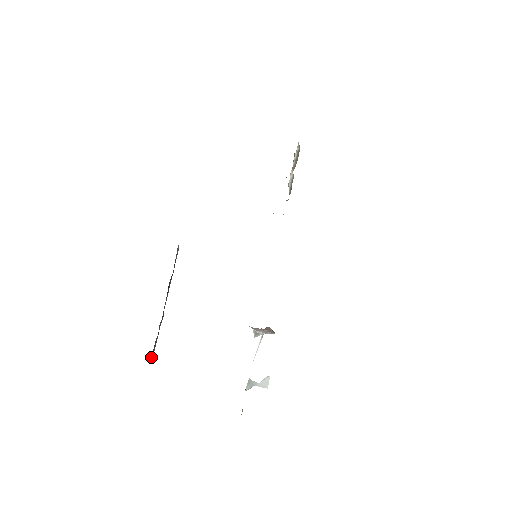
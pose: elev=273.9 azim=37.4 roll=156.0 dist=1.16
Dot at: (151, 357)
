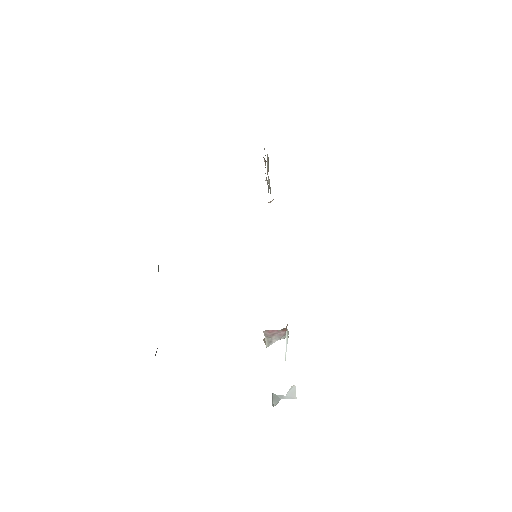
Dot at: occluded
